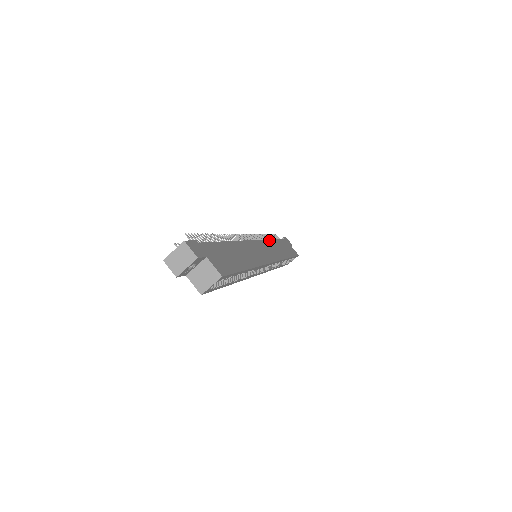
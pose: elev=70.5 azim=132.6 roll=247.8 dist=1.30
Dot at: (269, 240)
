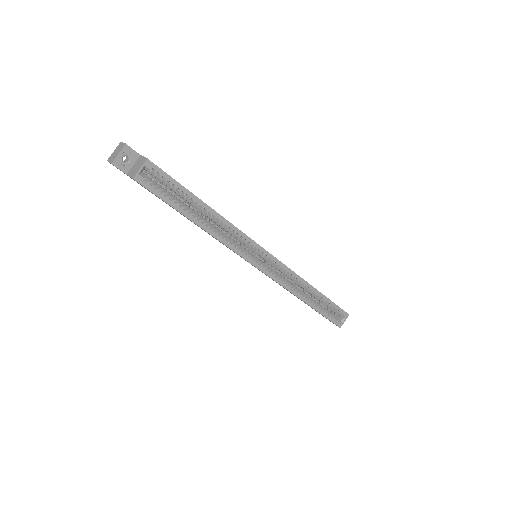
Dot at: occluded
